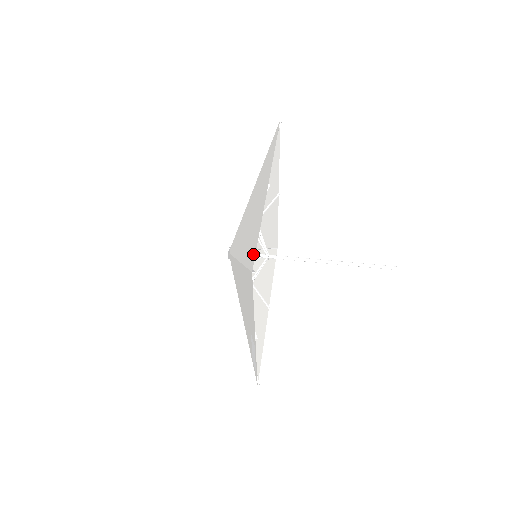
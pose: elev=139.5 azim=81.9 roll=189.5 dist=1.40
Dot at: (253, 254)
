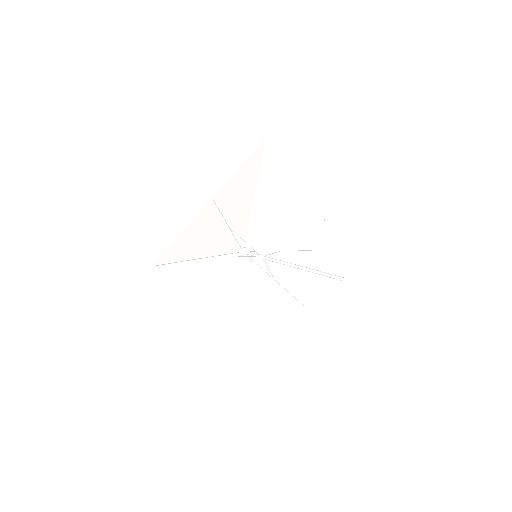
Dot at: (166, 254)
